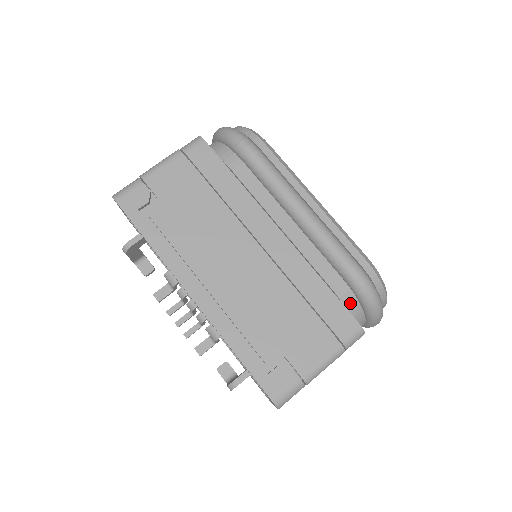
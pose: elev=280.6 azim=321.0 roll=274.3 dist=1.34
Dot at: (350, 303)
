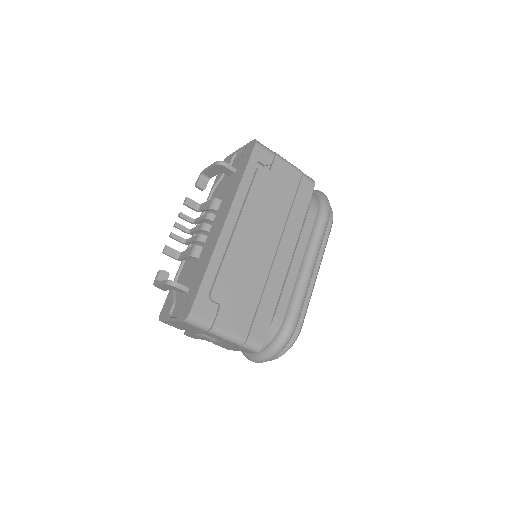
Dot at: (272, 331)
